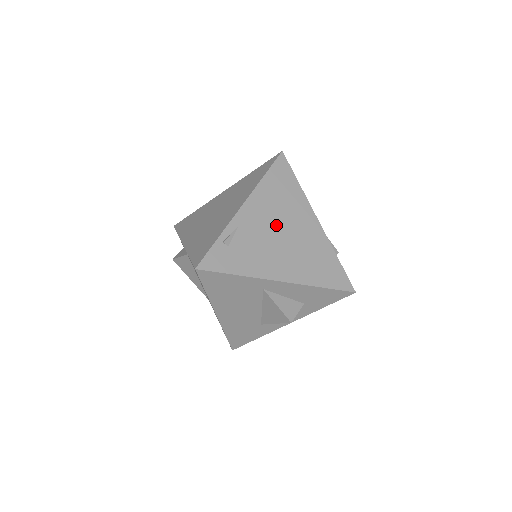
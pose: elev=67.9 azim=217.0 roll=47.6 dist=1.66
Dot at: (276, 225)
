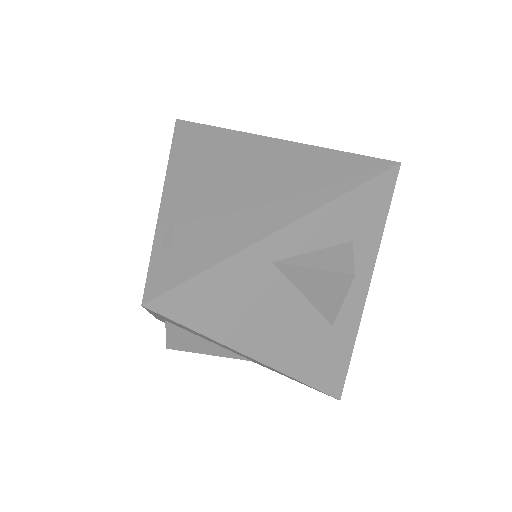
Dot at: (223, 180)
